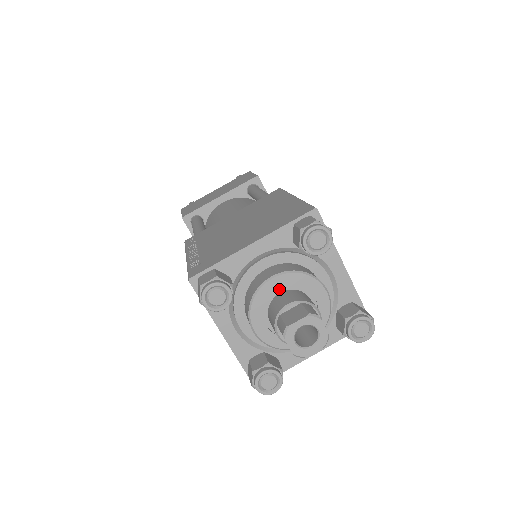
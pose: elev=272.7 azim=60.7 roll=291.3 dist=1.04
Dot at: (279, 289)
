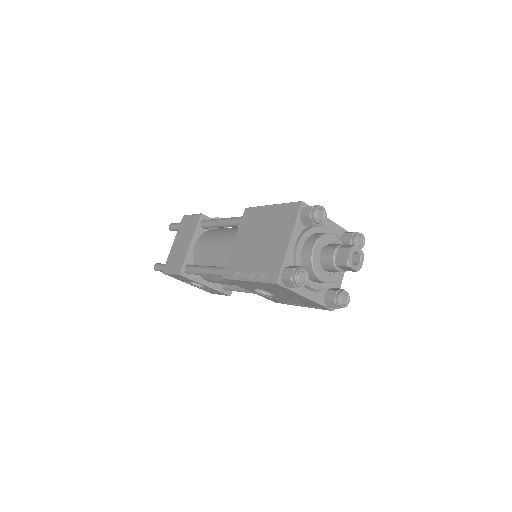
Dot at: (319, 252)
